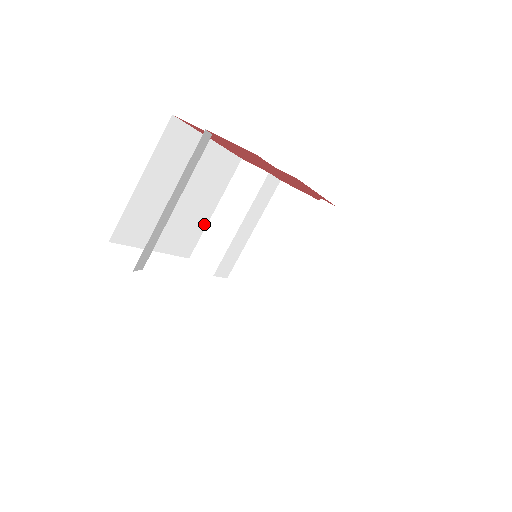
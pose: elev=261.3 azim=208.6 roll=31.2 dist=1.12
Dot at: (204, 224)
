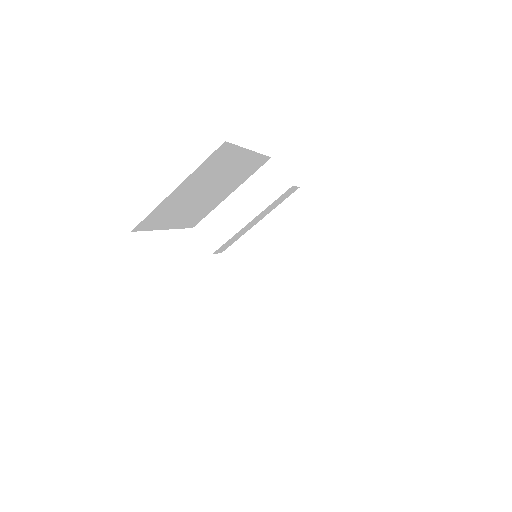
Dot at: (216, 205)
